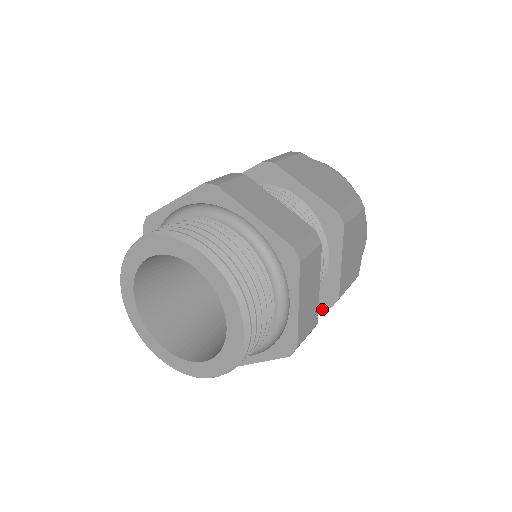
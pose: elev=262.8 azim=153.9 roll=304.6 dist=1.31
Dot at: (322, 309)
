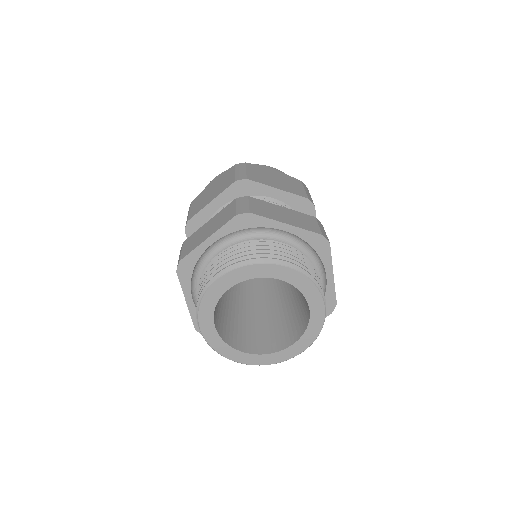
Dot at: occluded
